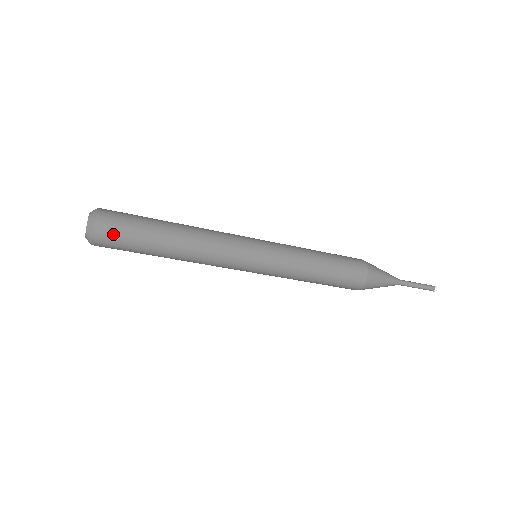
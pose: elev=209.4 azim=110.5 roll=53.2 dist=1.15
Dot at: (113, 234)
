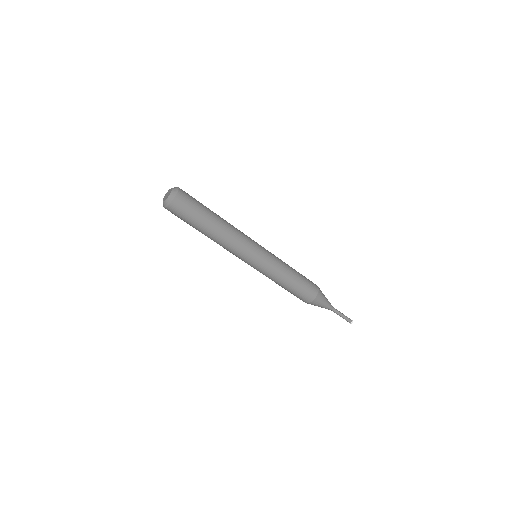
Dot at: (185, 204)
